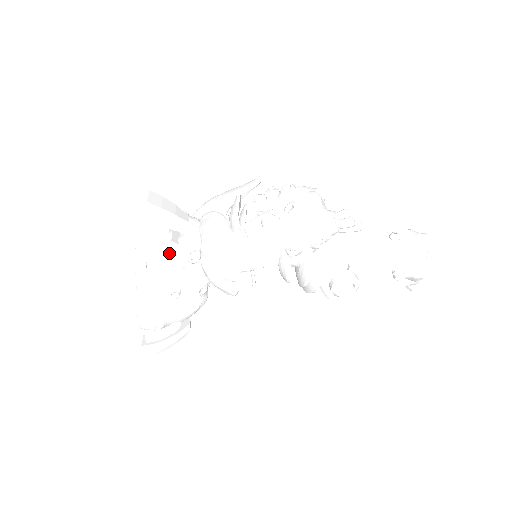
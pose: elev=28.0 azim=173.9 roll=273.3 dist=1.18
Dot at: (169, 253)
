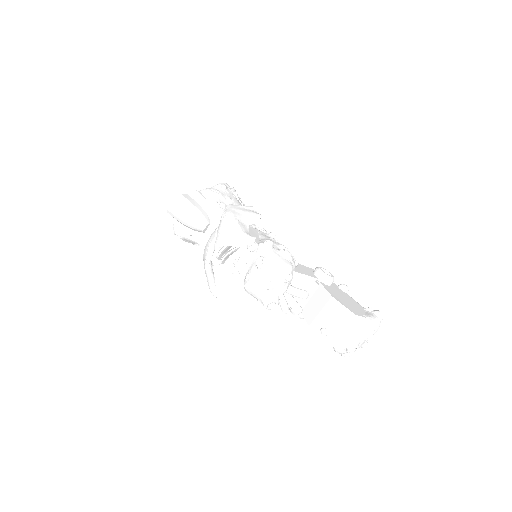
Dot at: (189, 237)
